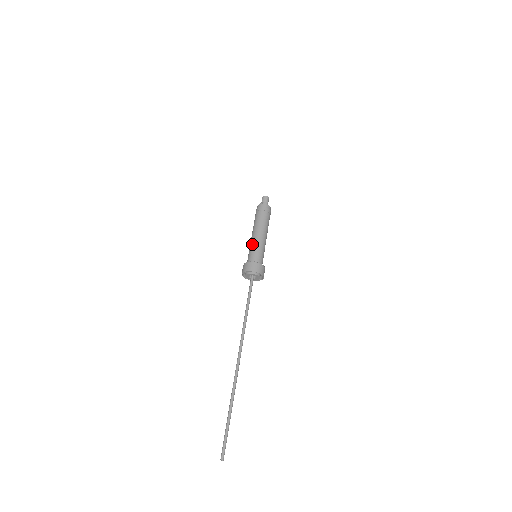
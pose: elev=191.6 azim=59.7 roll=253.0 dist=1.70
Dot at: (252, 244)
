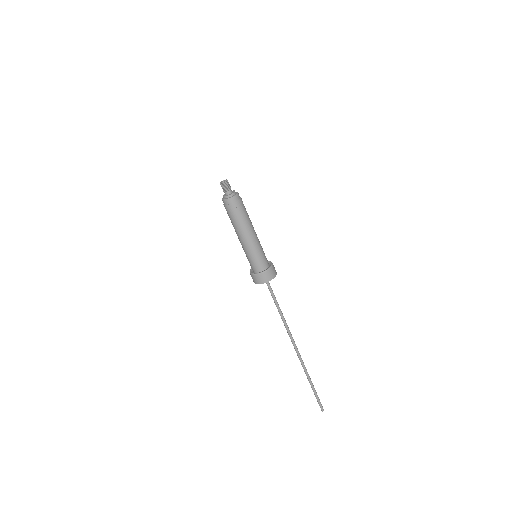
Dot at: occluded
